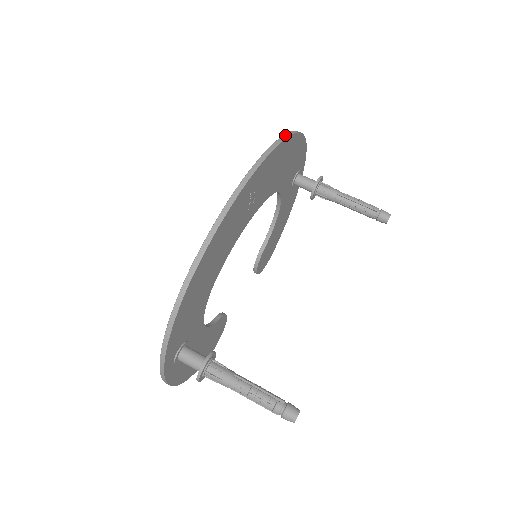
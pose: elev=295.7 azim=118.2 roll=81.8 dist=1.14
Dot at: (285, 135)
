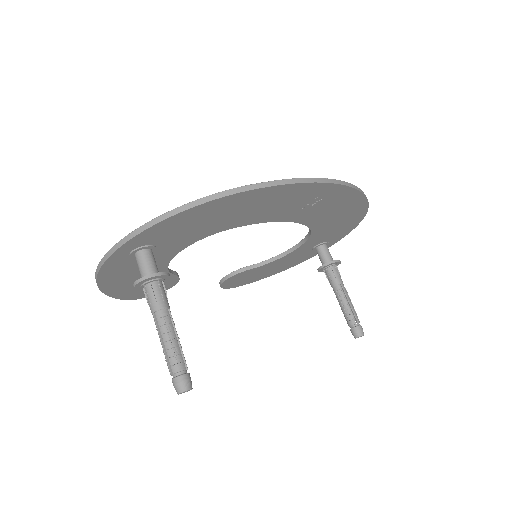
Dot at: occluded
